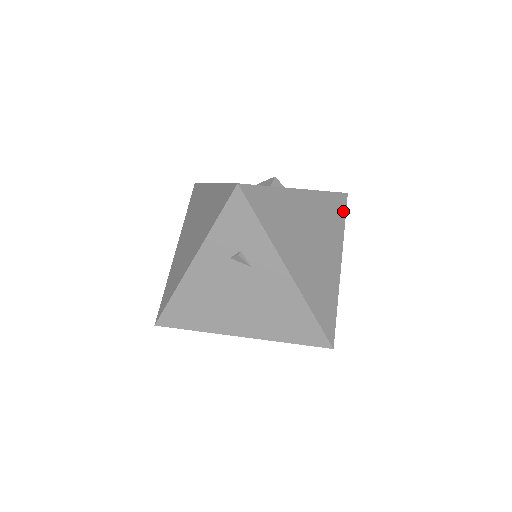
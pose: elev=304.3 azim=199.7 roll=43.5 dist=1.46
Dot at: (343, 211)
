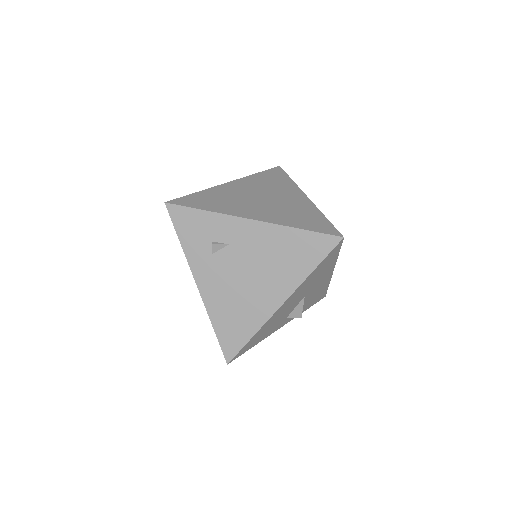
Dot at: (283, 175)
